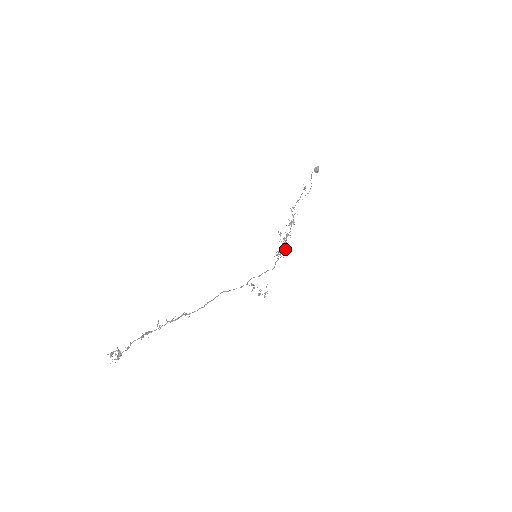
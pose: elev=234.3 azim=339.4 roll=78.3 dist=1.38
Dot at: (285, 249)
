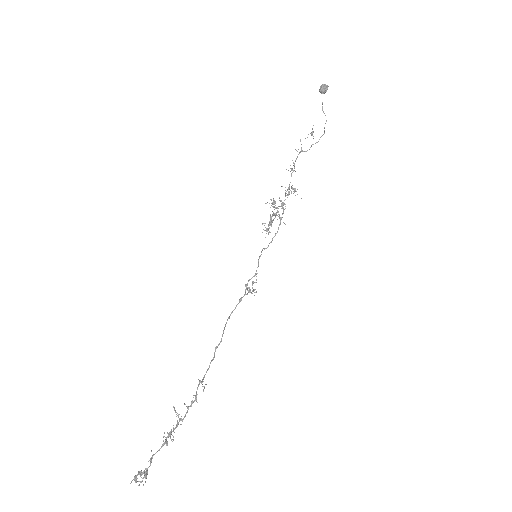
Dot at: (274, 218)
